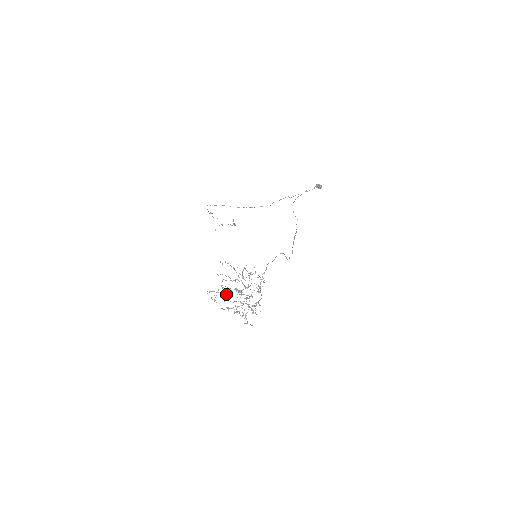
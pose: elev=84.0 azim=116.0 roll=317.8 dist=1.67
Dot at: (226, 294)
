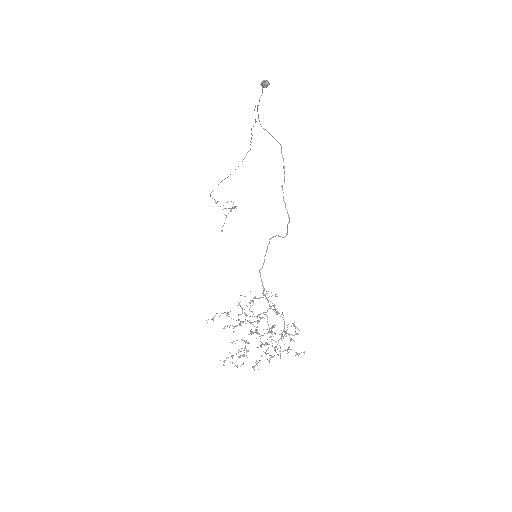
Dot at: occluded
